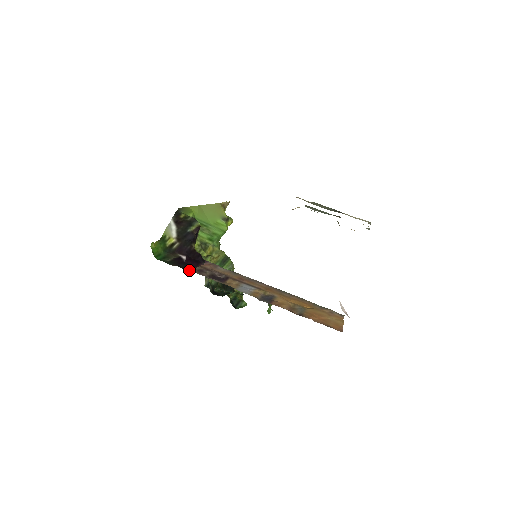
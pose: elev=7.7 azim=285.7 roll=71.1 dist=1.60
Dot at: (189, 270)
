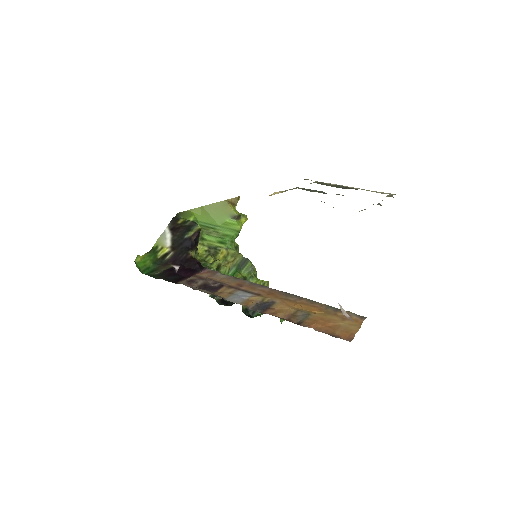
Dot at: (176, 282)
